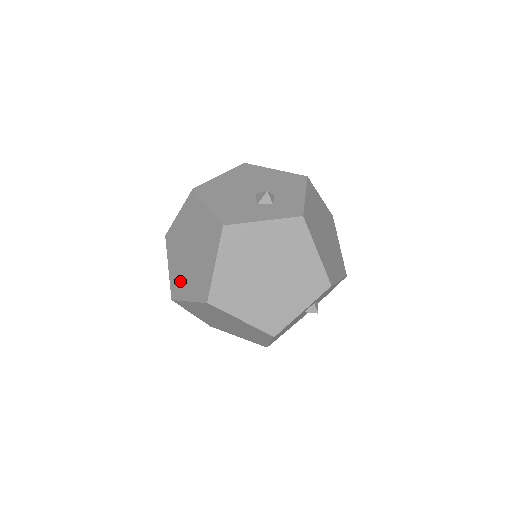
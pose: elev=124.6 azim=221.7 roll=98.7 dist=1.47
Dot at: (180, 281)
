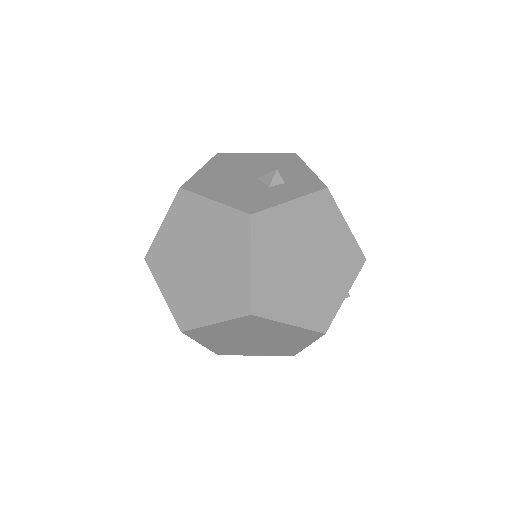
Dot at: (191, 304)
